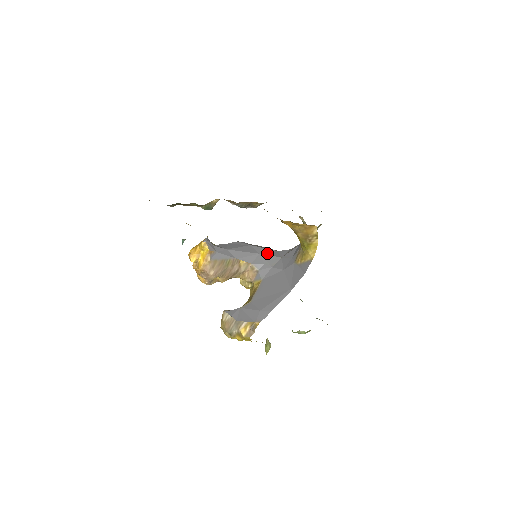
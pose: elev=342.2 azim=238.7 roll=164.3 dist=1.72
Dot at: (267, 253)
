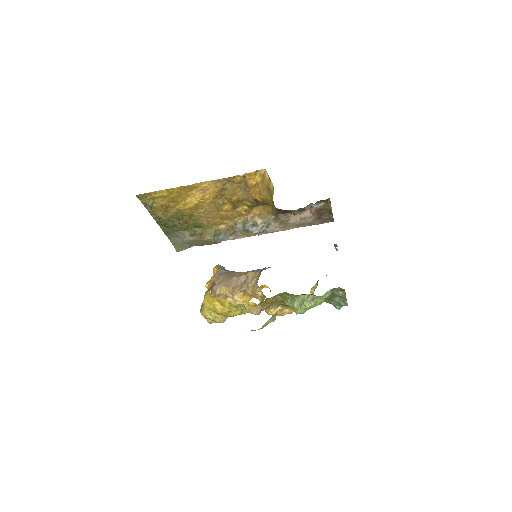
Dot at: occluded
